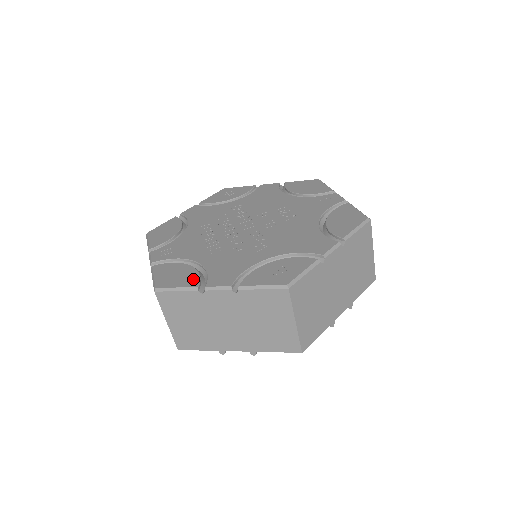
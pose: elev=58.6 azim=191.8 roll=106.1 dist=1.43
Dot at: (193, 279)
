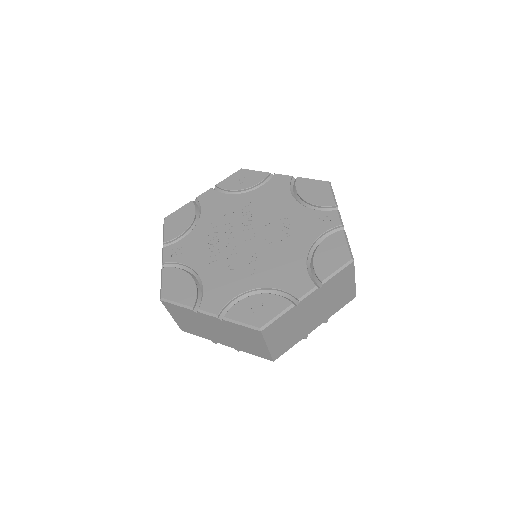
Dot at: (191, 296)
